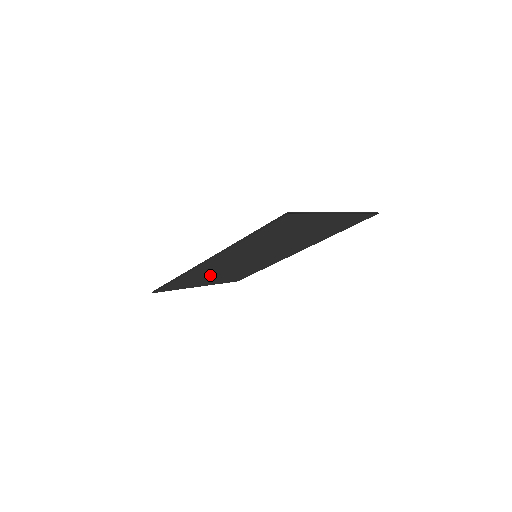
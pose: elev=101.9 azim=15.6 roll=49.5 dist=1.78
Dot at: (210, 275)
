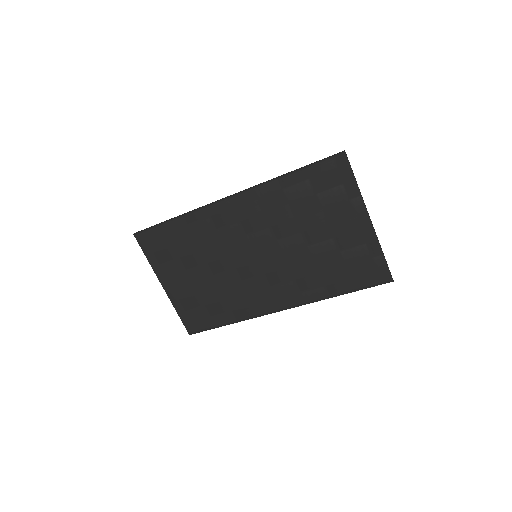
Dot at: (196, 258)
